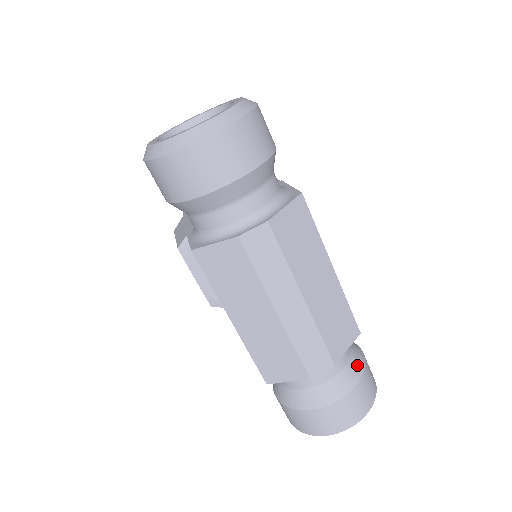
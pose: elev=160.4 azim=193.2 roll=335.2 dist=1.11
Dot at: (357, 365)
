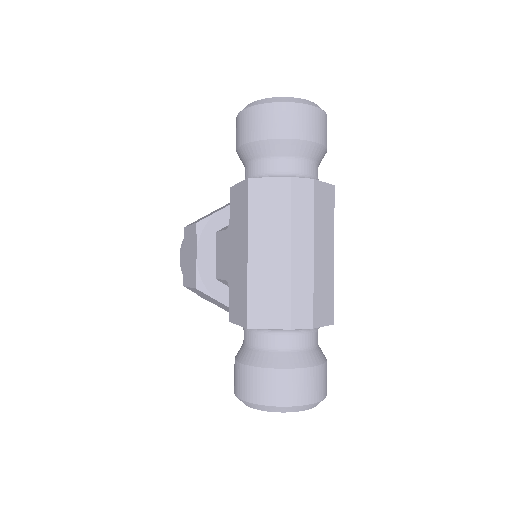
Dot at: (322, 354)
